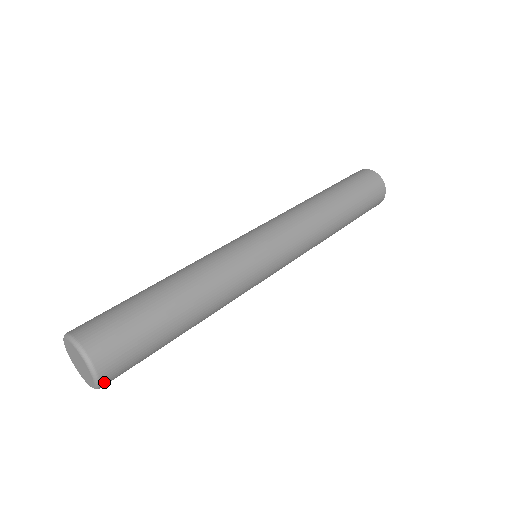
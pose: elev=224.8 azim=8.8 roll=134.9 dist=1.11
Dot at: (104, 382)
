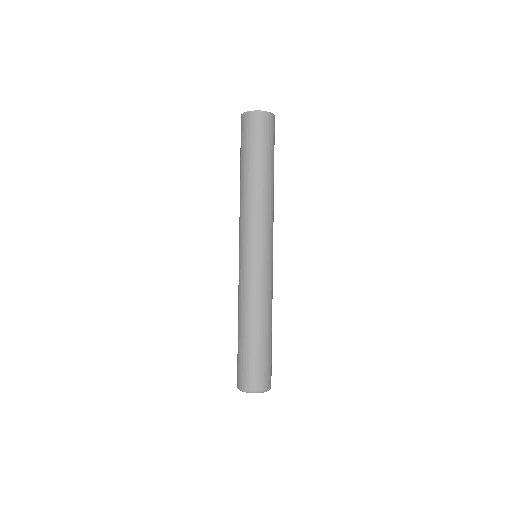
Dot at: (266, 388)
